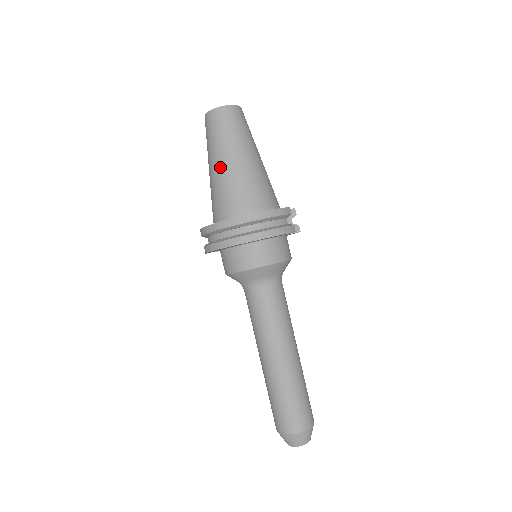
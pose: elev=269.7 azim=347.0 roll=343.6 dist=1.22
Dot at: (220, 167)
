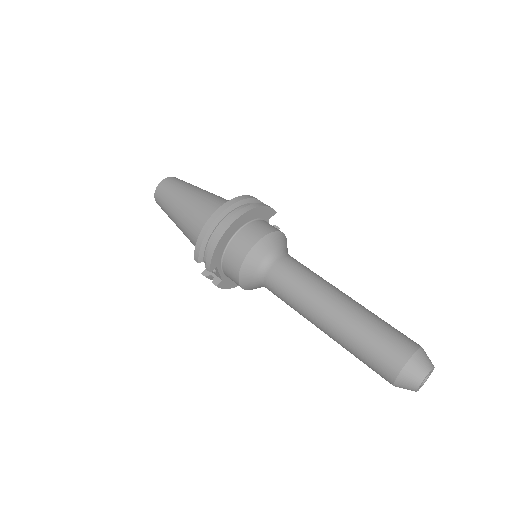
Dot at: (187, 202)
